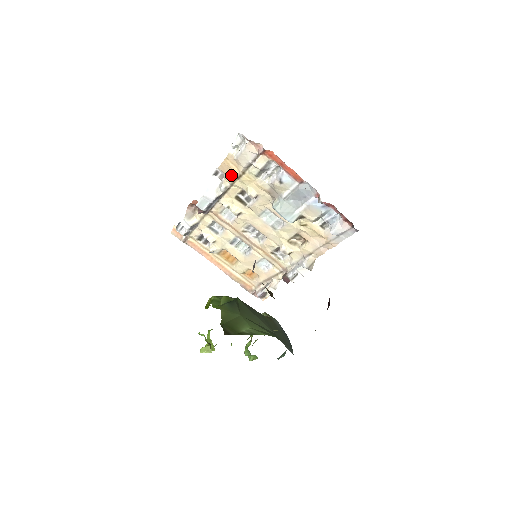
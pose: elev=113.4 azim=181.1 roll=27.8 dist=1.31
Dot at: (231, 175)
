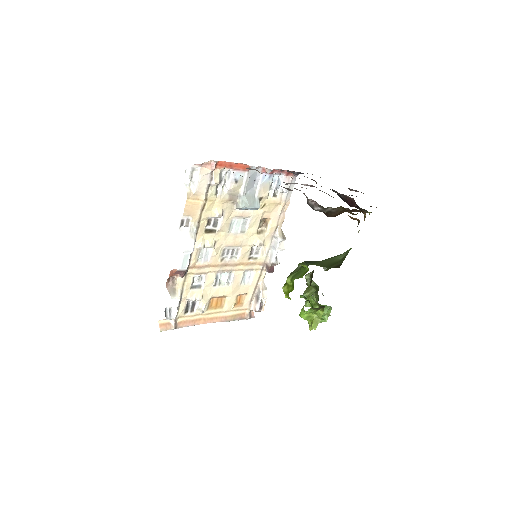
Dot at: (196, 212)
